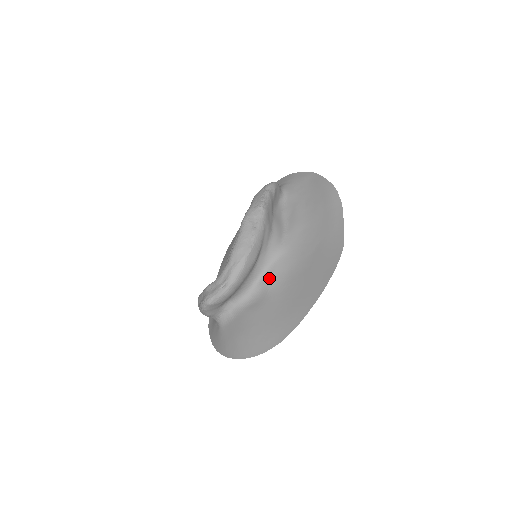
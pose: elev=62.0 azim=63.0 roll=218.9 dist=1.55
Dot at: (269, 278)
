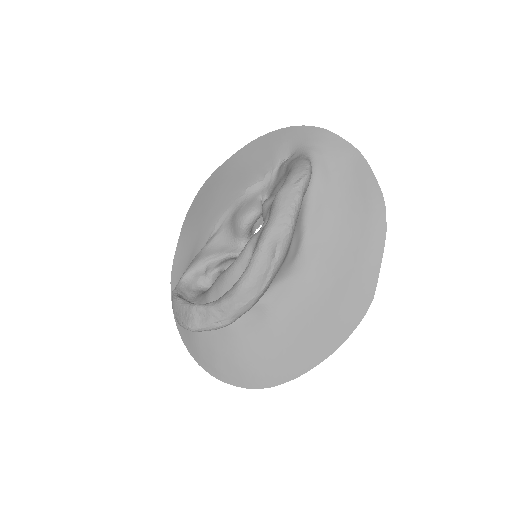
Dot at: (270, 301)
